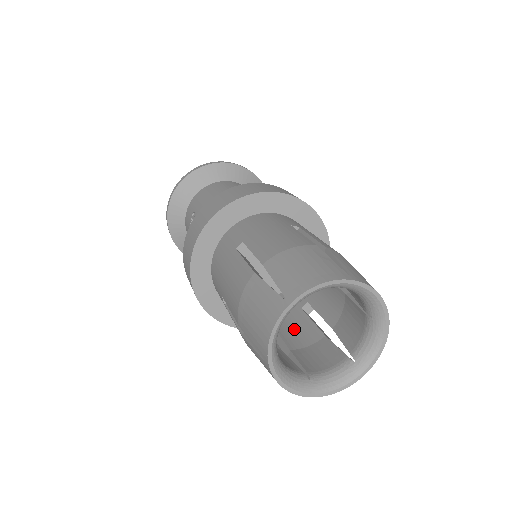
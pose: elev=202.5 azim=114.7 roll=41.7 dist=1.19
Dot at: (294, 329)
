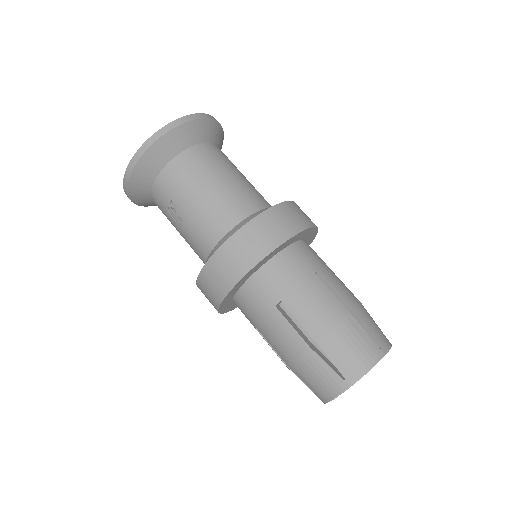
Dot at: occluded
